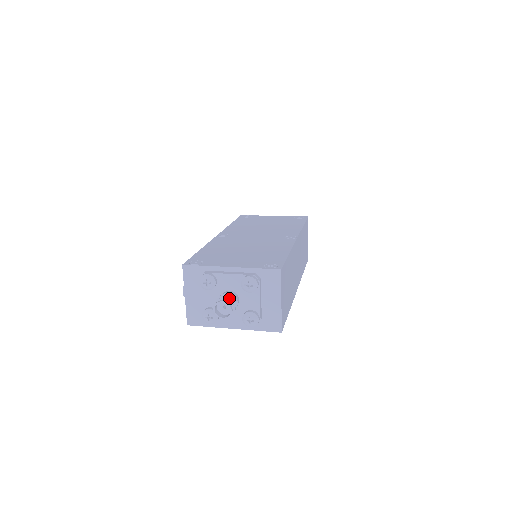
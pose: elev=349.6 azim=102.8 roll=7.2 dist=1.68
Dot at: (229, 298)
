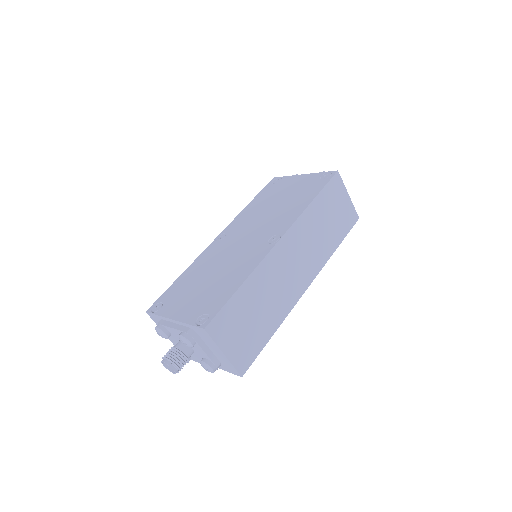
Dot at: (172, 356)
